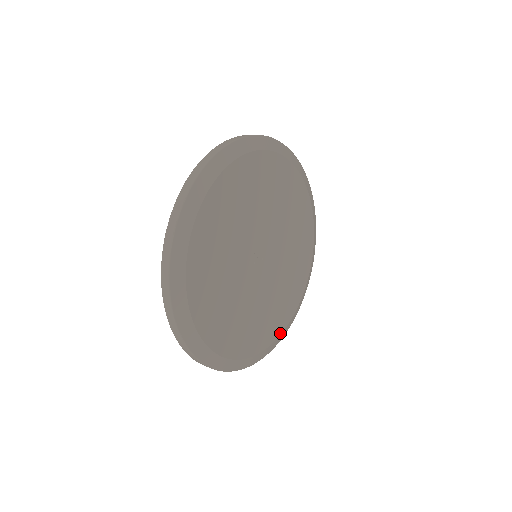
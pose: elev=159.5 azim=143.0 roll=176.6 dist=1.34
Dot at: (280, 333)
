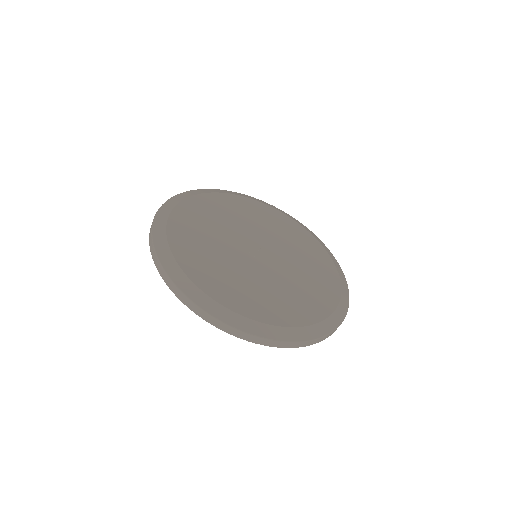
Dot at: (339, 297)
